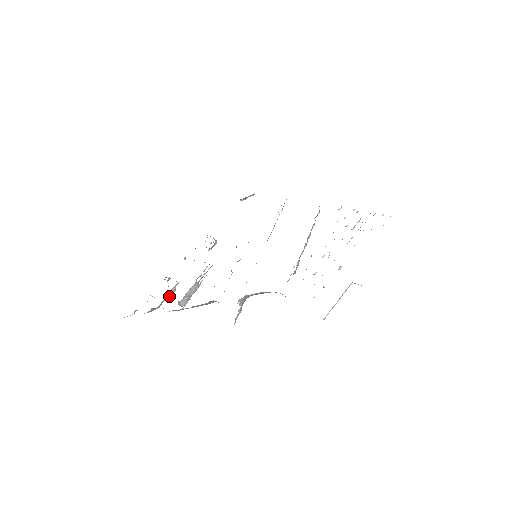
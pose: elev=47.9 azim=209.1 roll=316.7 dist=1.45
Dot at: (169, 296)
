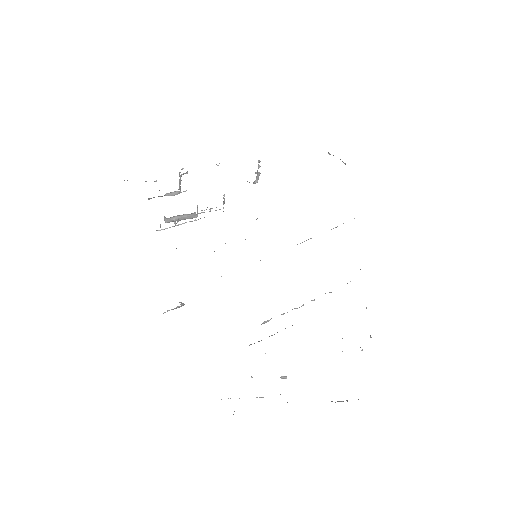
Dot at: (167, 195)
